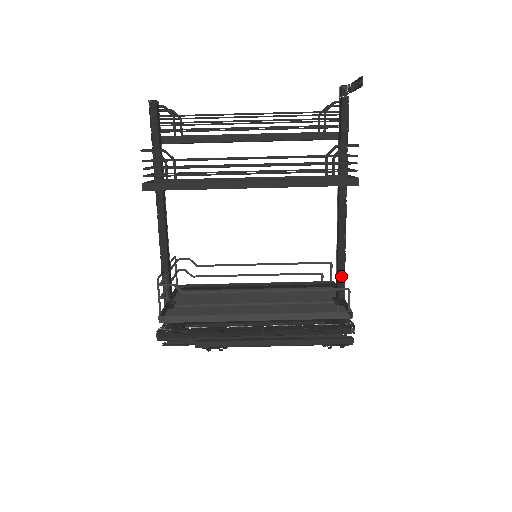
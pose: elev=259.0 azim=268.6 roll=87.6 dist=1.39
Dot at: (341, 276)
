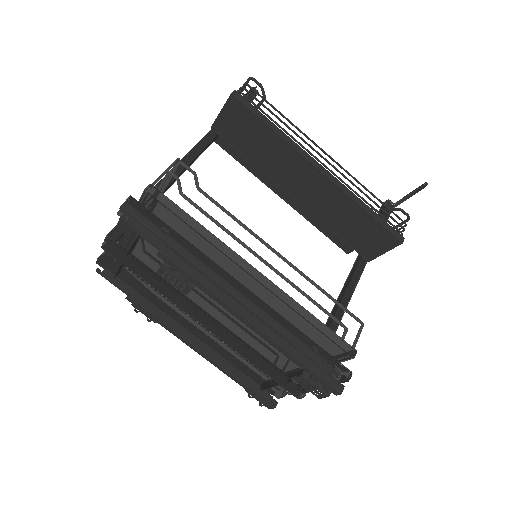
Dot at: occluded
